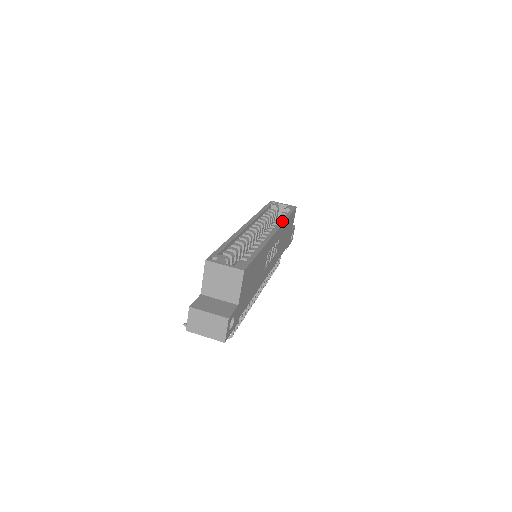
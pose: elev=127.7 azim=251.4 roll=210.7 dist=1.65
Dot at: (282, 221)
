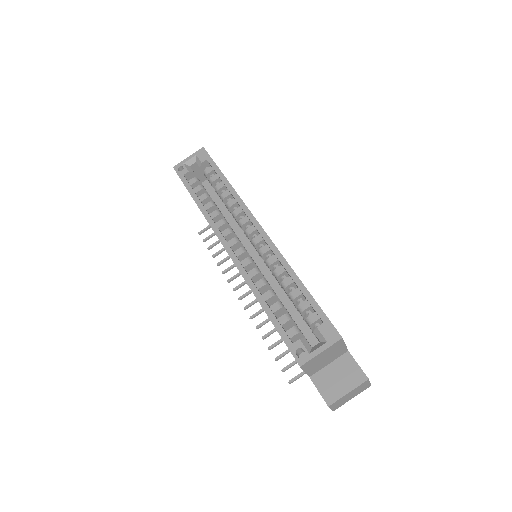
Dot at: (236, 198)
